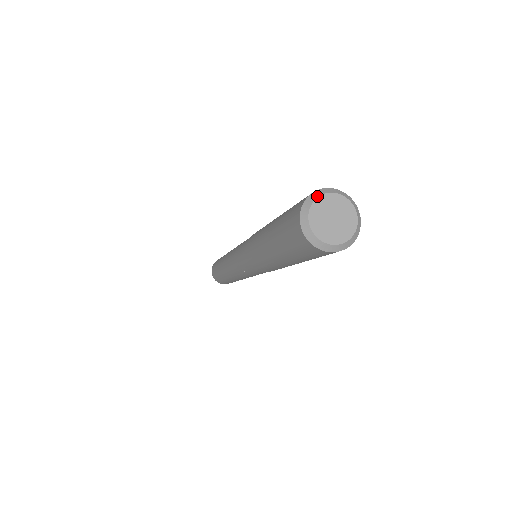
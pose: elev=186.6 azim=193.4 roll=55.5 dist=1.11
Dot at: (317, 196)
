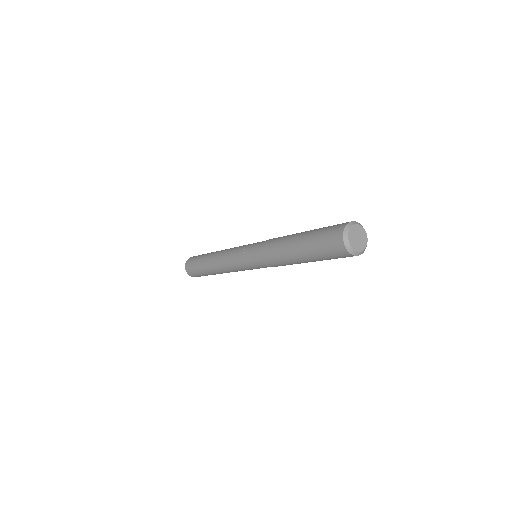
Dot at: (348, 232)
